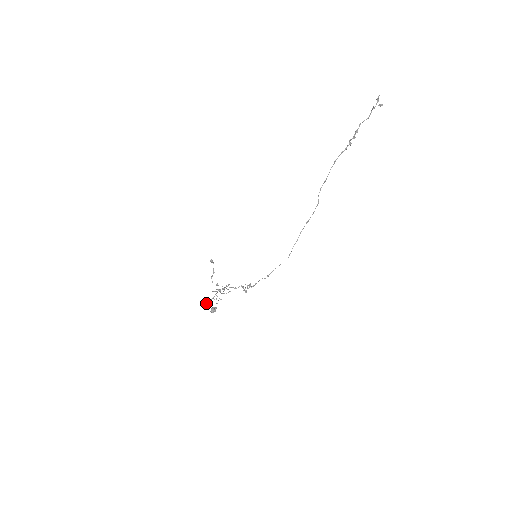
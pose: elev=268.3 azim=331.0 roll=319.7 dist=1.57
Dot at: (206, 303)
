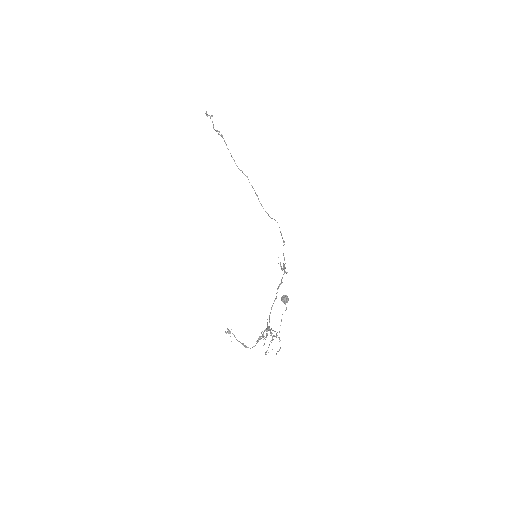
Dot at: (272, 338)
